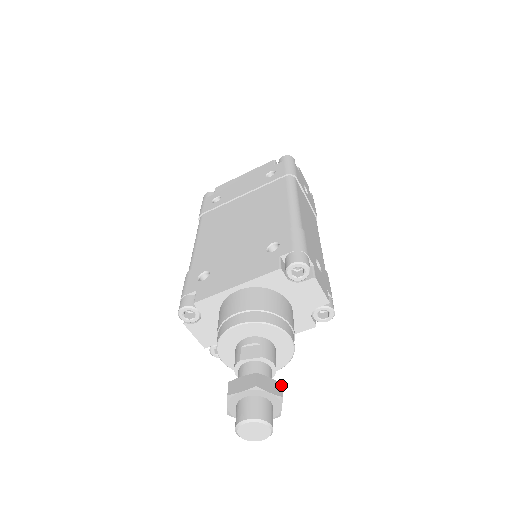
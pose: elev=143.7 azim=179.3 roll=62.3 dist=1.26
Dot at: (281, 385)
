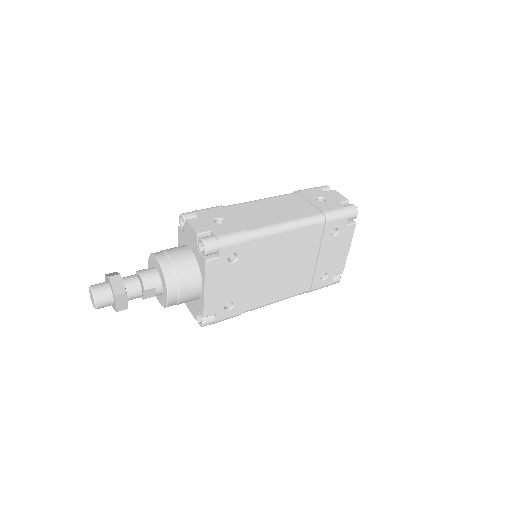
Dot at: (118, 274)
